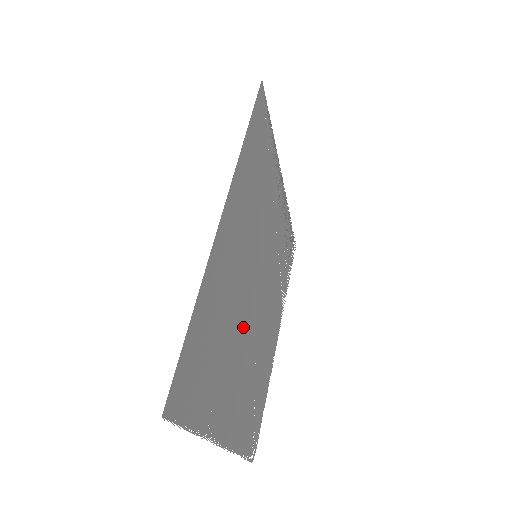
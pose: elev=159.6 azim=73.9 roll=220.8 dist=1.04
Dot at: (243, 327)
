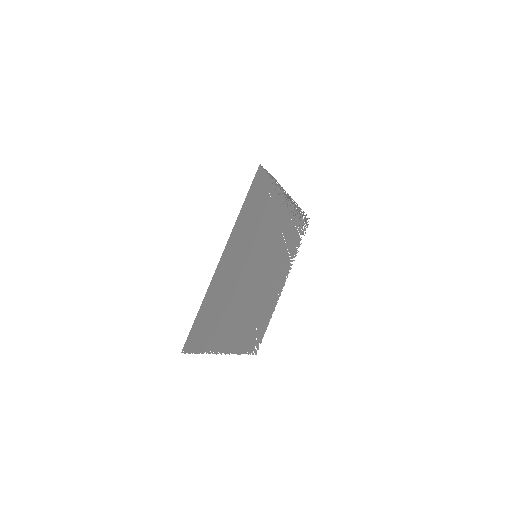
Dot at: (243, 296)
